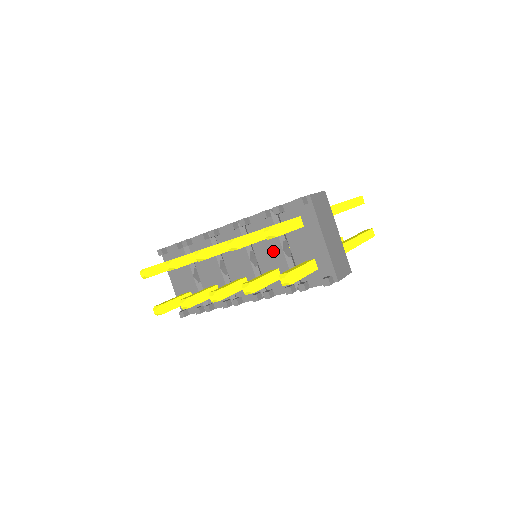
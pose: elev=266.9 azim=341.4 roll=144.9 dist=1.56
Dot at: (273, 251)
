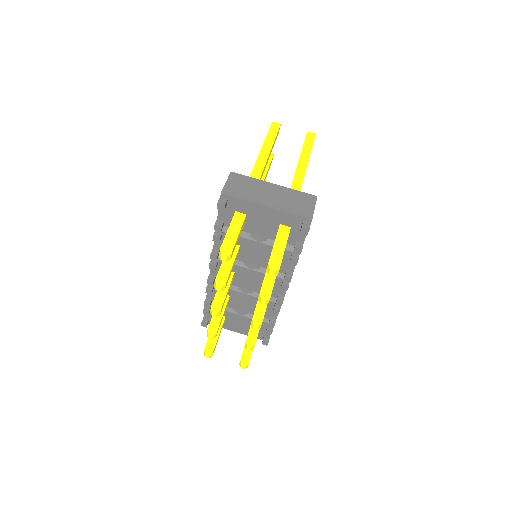
Dot at: (253, 249)
